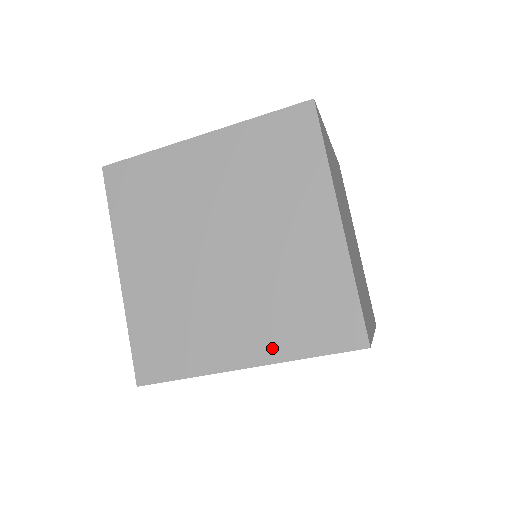
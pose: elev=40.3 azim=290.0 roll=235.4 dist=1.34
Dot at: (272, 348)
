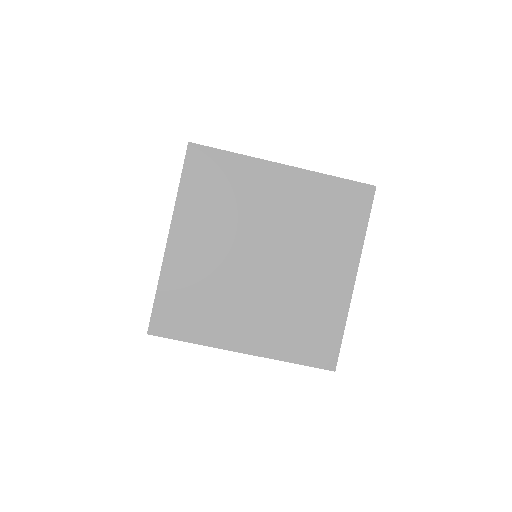
Dot at: occluded
